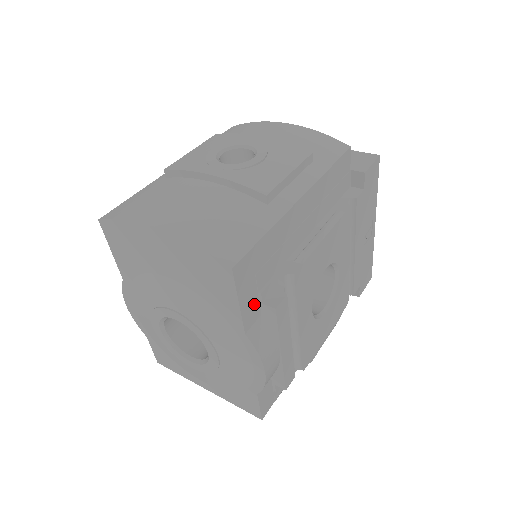
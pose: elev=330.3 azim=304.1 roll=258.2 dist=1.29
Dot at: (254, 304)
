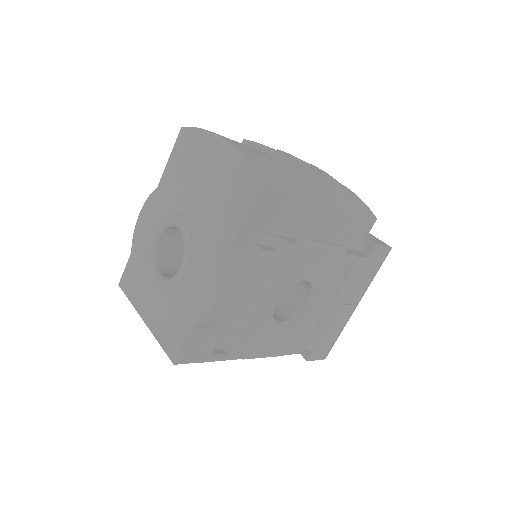
Dot at: (249, 237)
